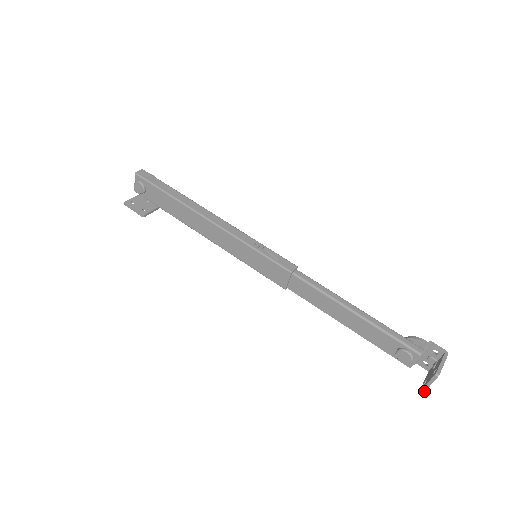
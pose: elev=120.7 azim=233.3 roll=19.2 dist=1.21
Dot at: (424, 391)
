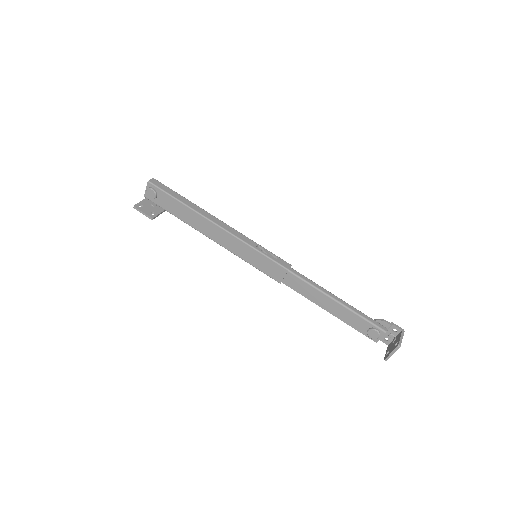
Dot at: occluded
